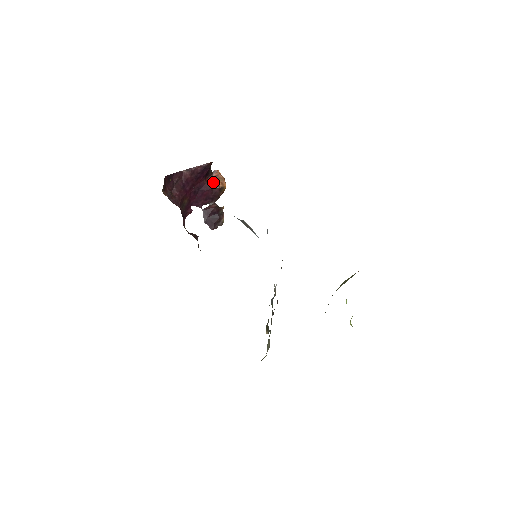
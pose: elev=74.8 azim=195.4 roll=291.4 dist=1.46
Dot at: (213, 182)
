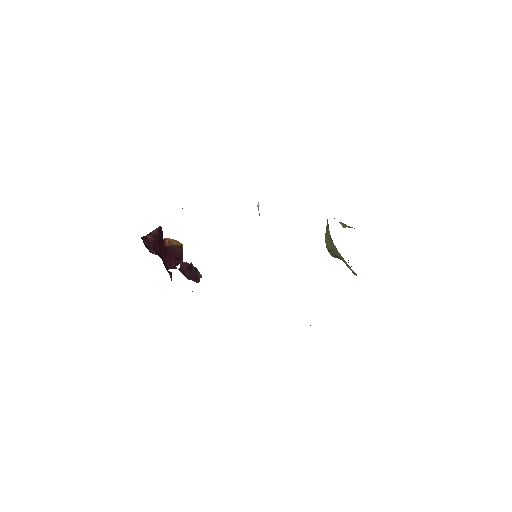
Dot at: (171, 245)
